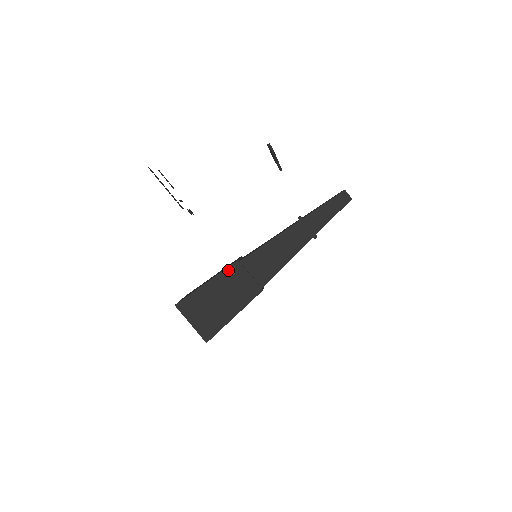
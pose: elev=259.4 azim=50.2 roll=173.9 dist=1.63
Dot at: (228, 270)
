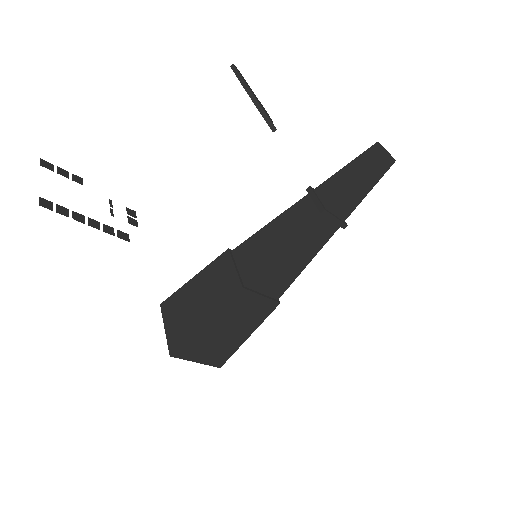
Dot at: (231, 302)
